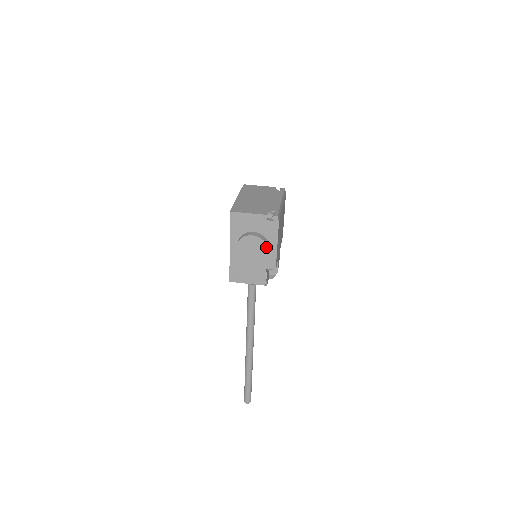
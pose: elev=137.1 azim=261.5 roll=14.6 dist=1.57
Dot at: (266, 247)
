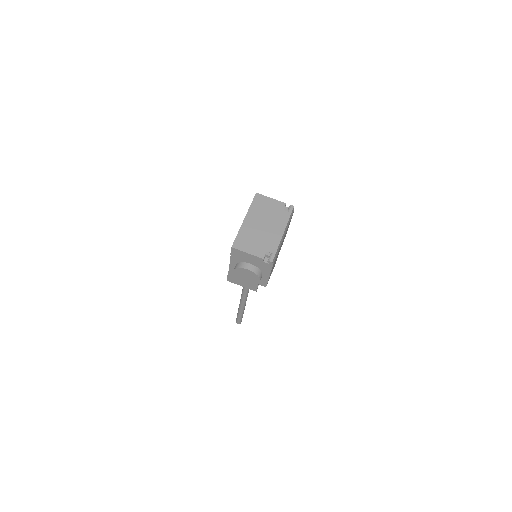
Dot at: (259, 279)
